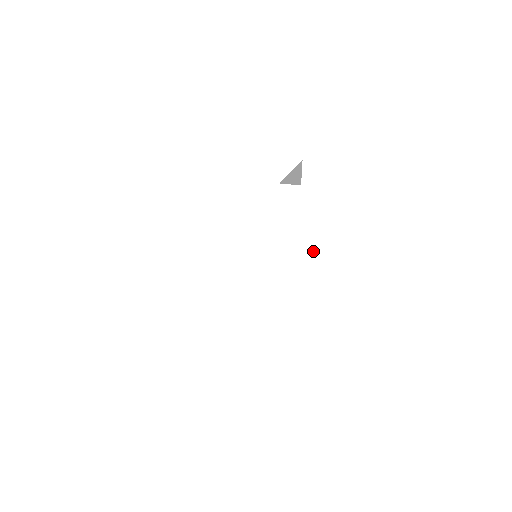
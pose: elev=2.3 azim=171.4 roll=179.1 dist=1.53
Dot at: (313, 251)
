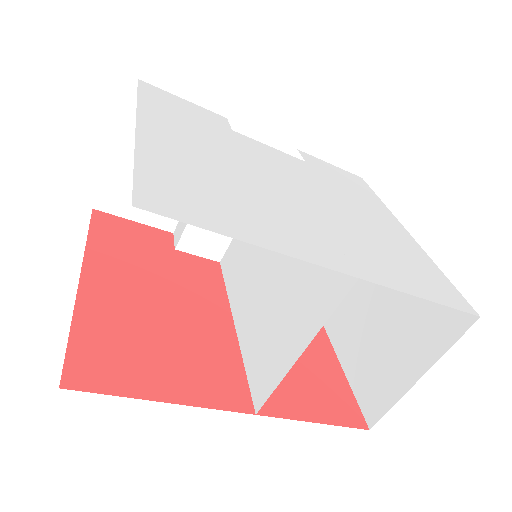
Dot at: (349, 207)
